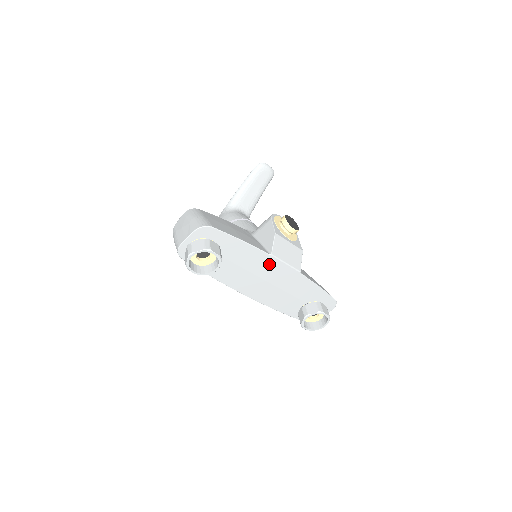
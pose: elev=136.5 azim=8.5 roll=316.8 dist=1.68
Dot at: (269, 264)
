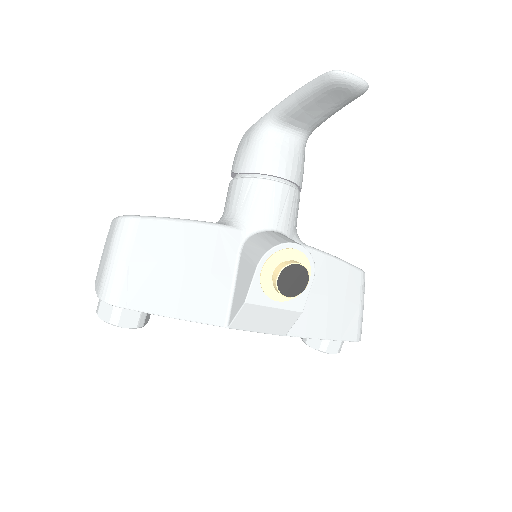
Dot at: occluded
